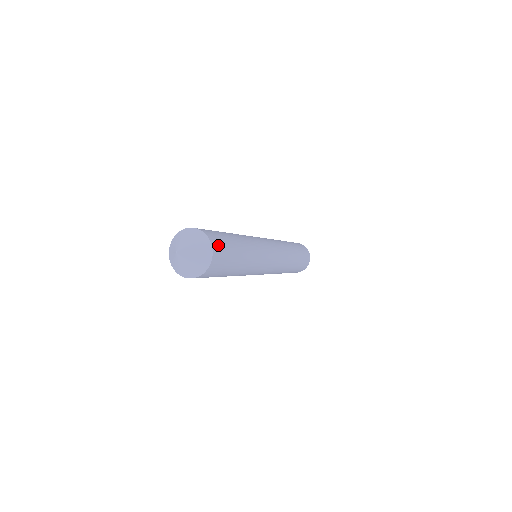
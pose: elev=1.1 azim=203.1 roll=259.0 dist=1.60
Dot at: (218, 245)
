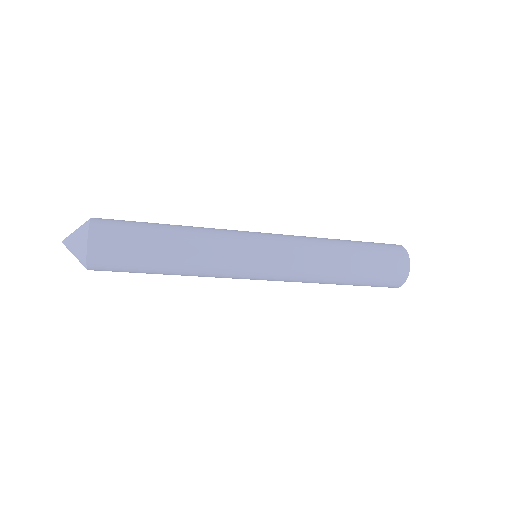
Dot at: (107, 219)
